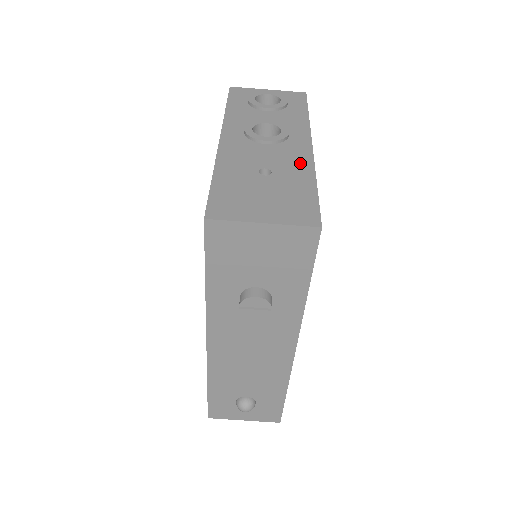
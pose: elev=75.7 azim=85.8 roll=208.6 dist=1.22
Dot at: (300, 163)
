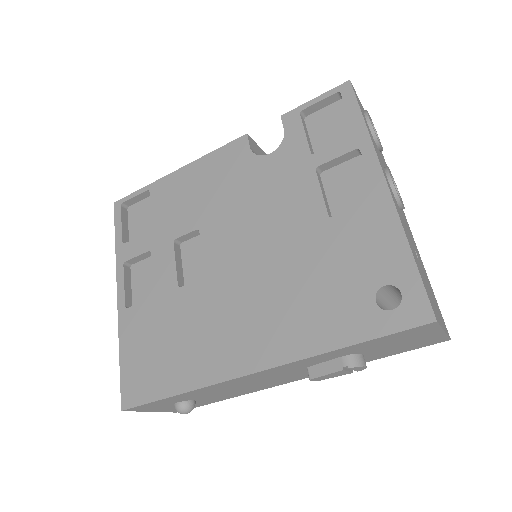
Dot at: occluded
